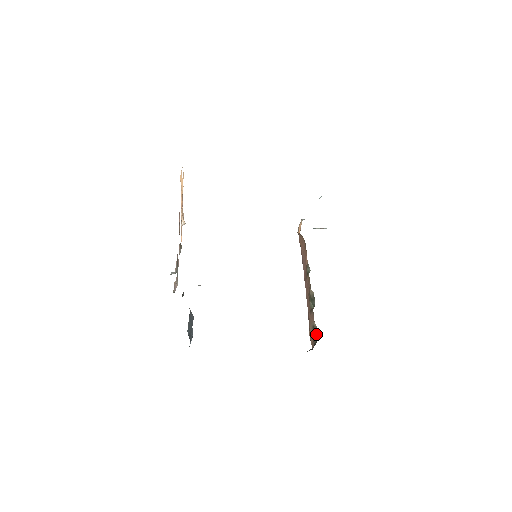
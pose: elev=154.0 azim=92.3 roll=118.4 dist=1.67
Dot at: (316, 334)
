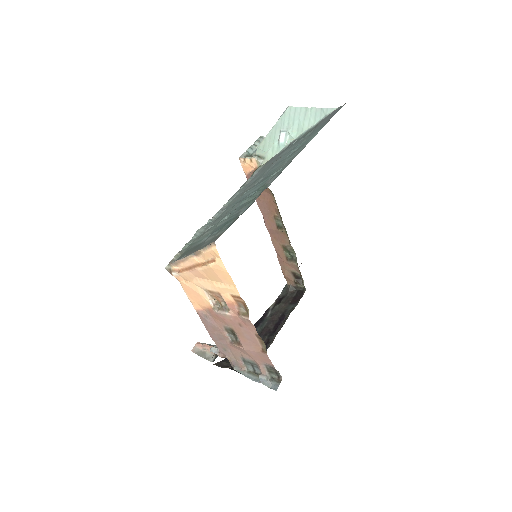
Dot at: (298, 278)
